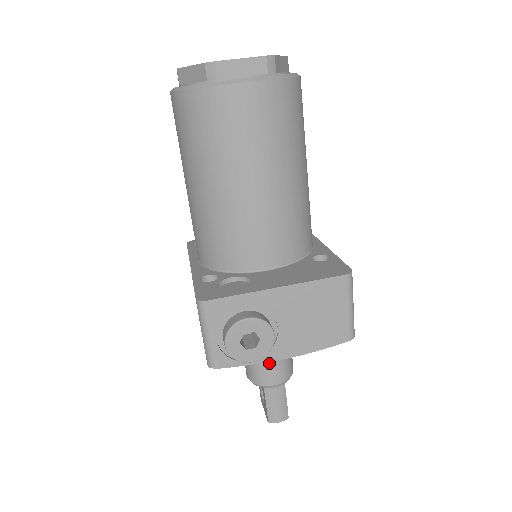
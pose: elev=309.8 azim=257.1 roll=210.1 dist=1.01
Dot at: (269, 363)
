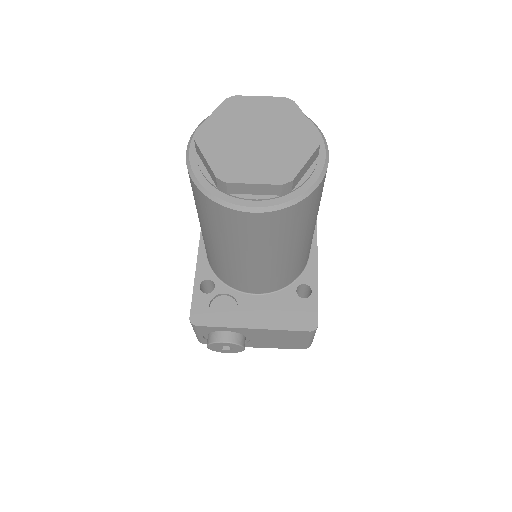
Dot at: occluded
